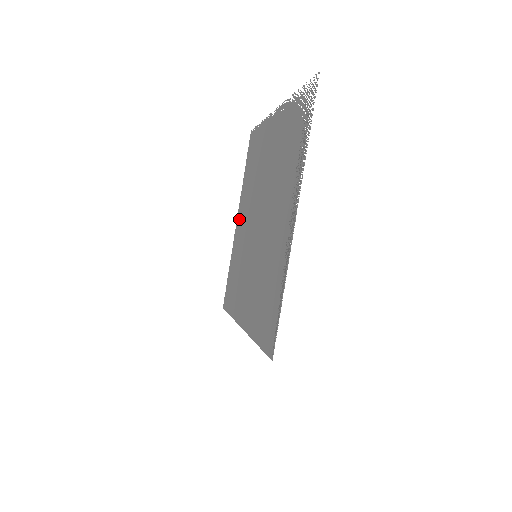
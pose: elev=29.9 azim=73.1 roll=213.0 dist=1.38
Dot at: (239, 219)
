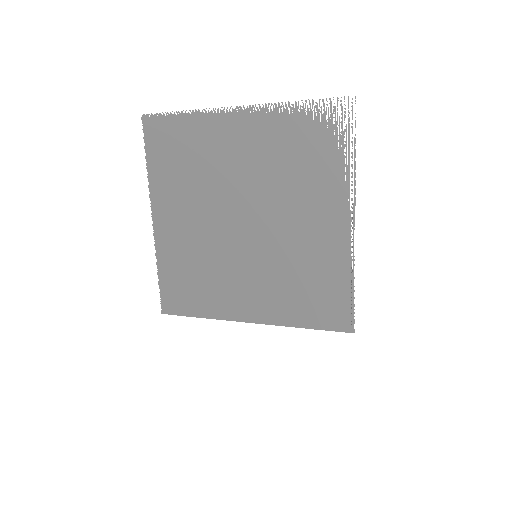
Dot at: (164, 219)
